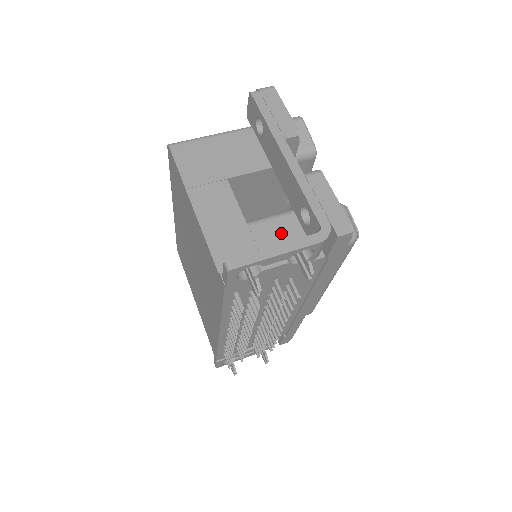
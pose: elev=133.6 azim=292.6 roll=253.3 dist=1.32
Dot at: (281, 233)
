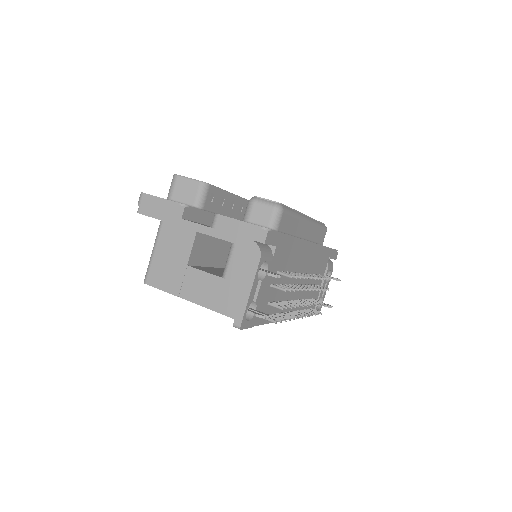
Dot at: (243, 262)
